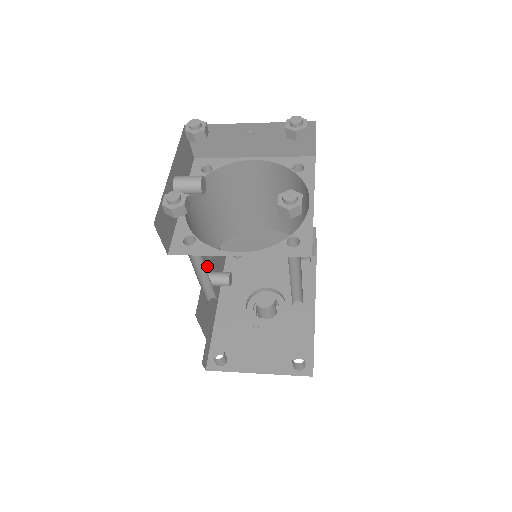
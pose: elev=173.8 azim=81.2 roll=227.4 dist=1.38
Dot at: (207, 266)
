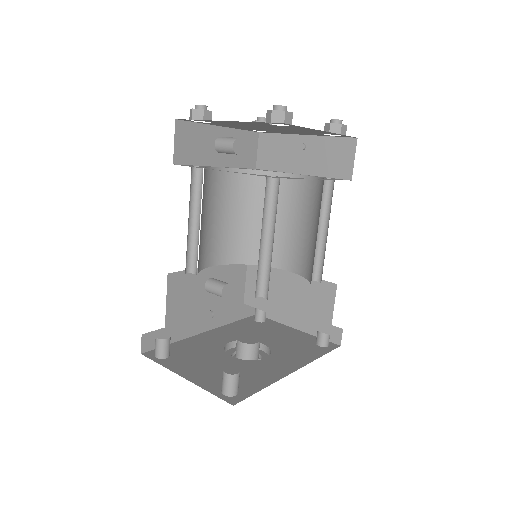
Dot at: (213, 261)
